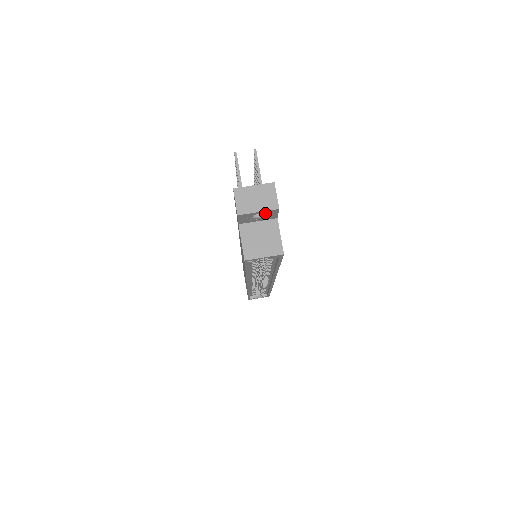
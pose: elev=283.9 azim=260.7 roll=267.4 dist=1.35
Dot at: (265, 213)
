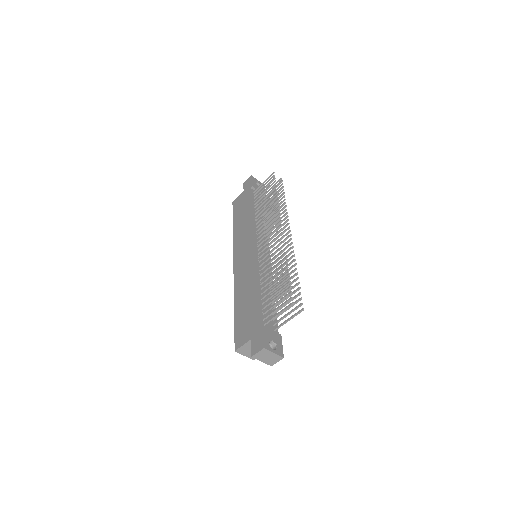
Dot at: occluded
